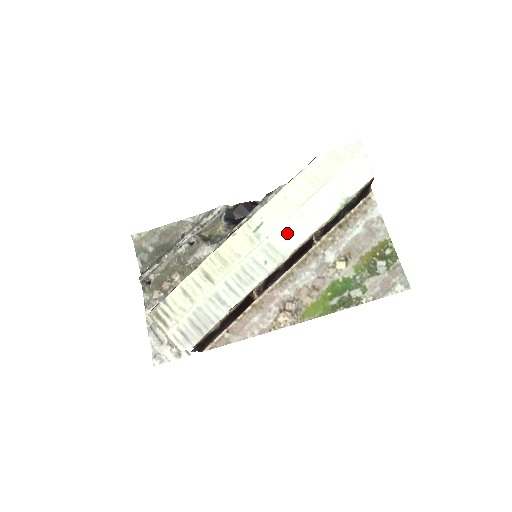
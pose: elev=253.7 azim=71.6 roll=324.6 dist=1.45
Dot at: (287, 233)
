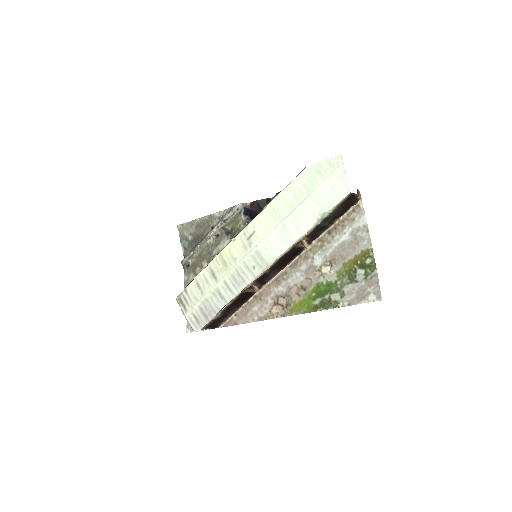
Dot at: (272, 243)
